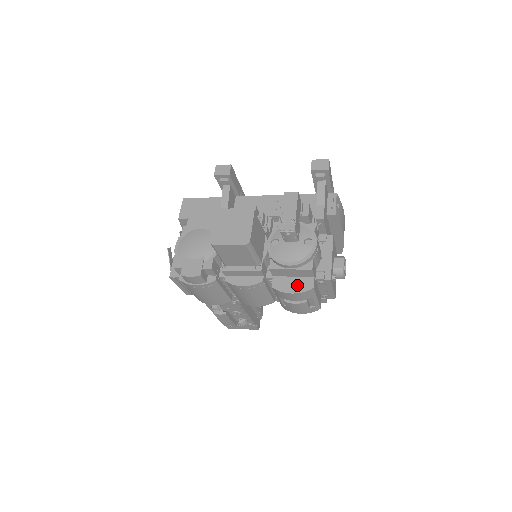
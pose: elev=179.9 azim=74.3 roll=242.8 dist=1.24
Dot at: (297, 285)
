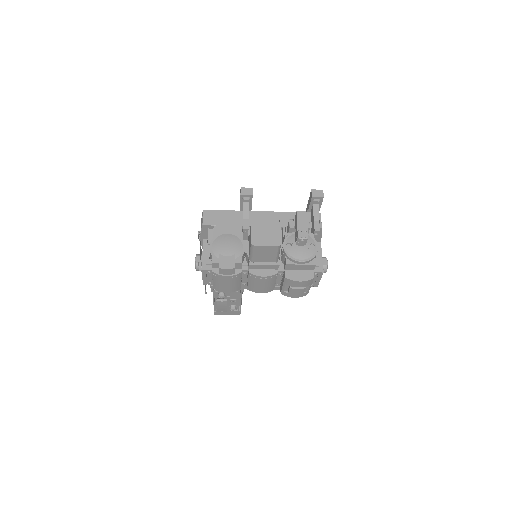
Dot at: (303, 276)
